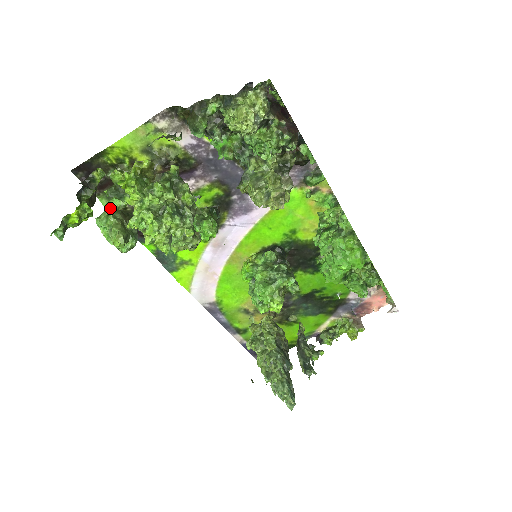
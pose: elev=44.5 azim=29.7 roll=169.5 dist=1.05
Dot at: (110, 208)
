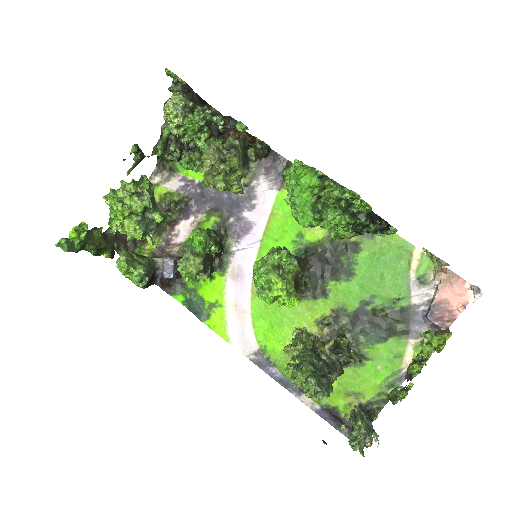
Dot at: occluded
